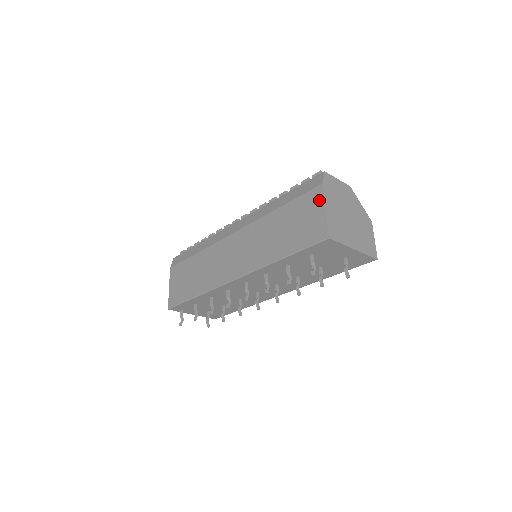
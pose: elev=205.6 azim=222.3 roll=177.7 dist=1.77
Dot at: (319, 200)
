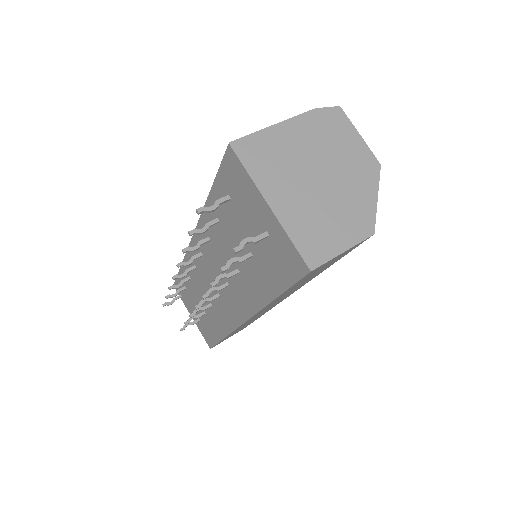
Dot at: occluded
